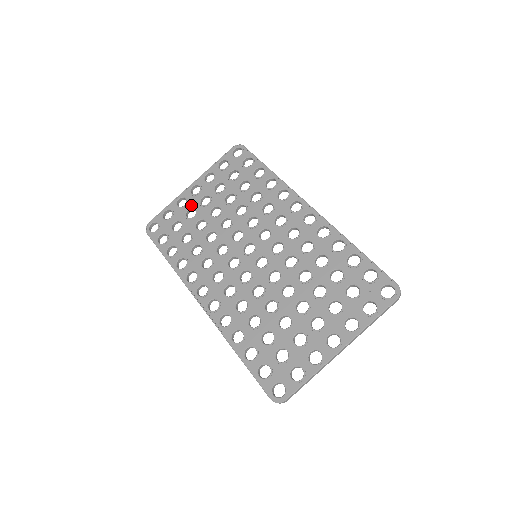
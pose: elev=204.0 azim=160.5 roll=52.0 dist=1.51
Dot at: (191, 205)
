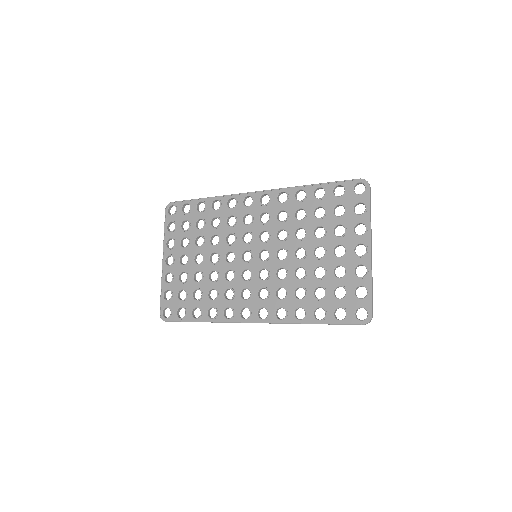
Dot at: (177, 272)
